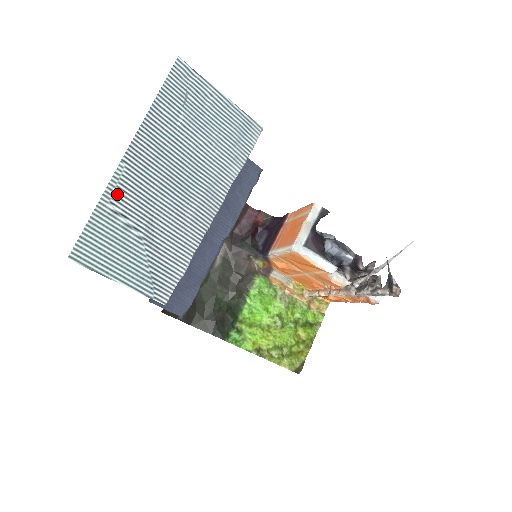
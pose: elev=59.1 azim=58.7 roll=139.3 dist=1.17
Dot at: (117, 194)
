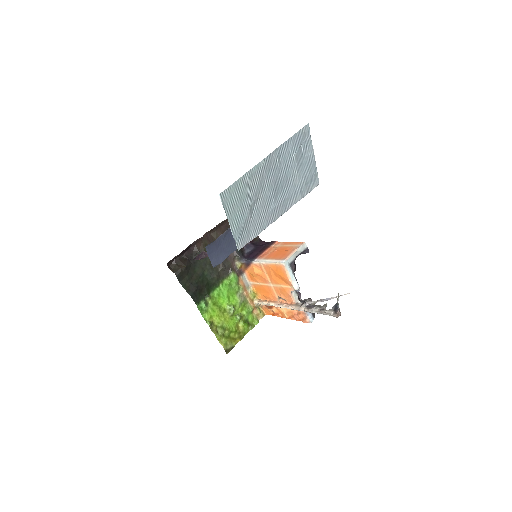
Dot at: (253, 175)
